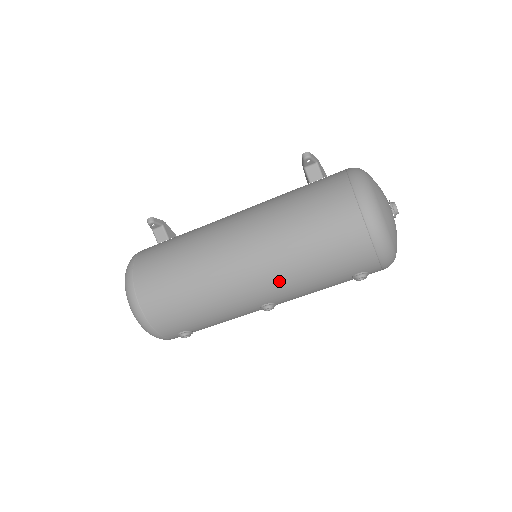
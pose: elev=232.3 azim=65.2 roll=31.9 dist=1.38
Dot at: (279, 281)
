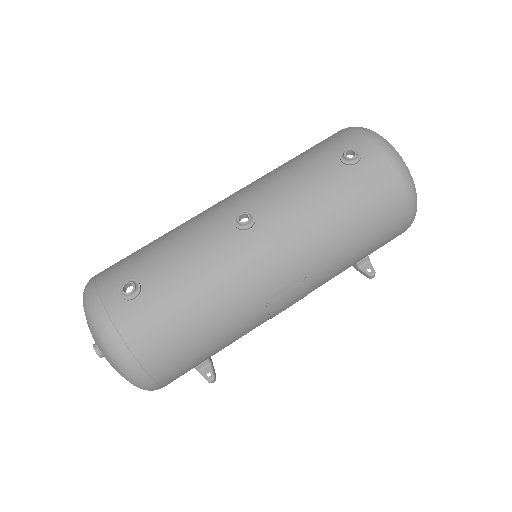
Dot at: (254, 186)
